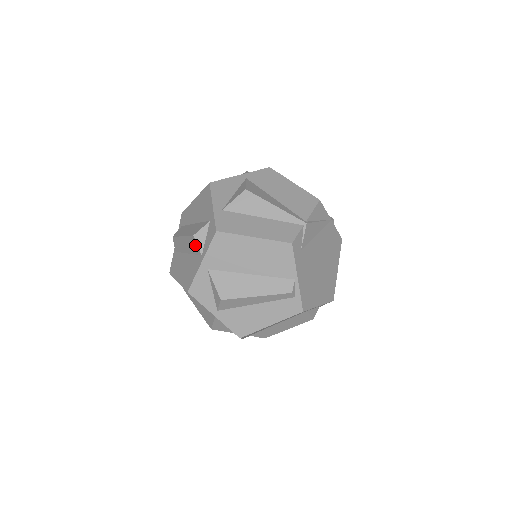
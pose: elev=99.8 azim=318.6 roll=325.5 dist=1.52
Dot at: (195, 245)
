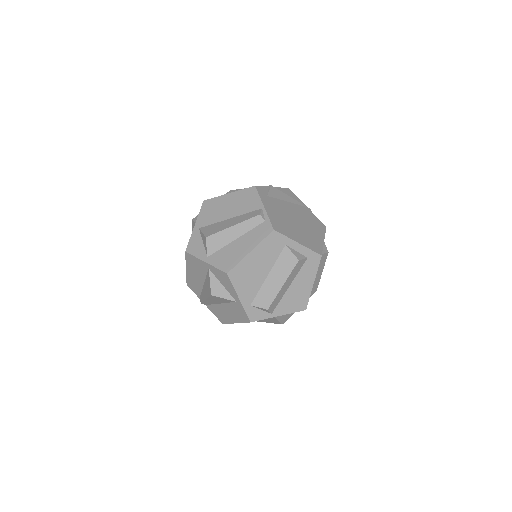
Dot at: (194, 225)
